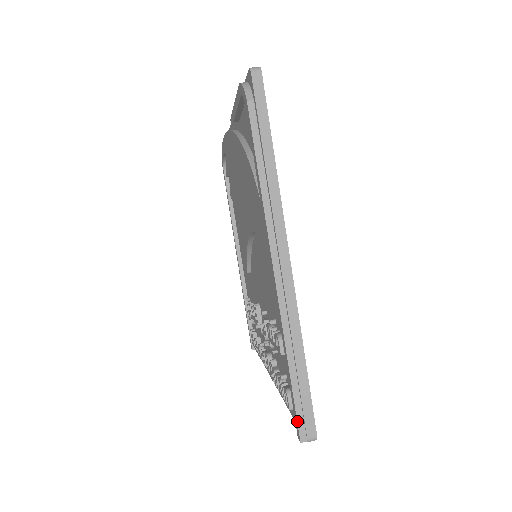
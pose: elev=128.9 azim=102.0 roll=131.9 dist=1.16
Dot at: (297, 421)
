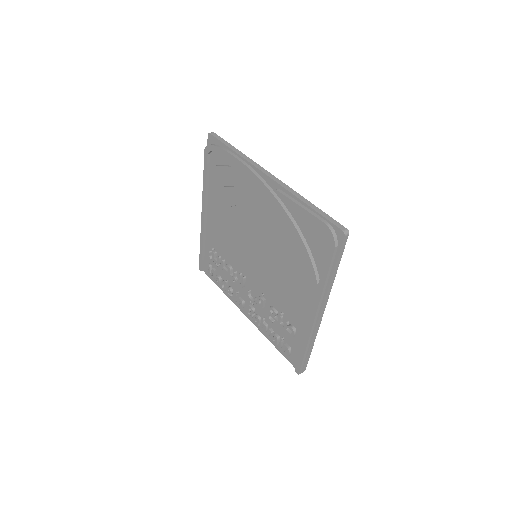
Dot at: (300, 368)
